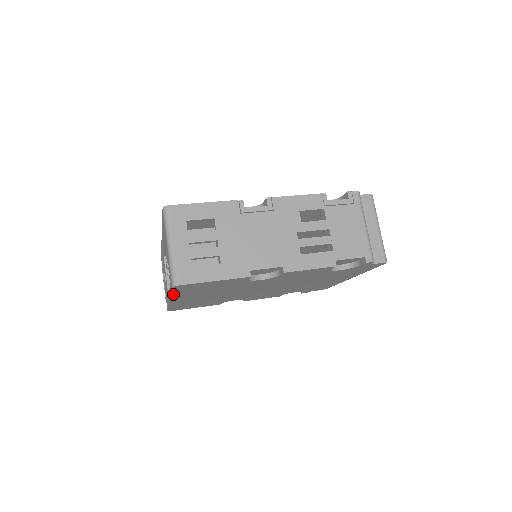
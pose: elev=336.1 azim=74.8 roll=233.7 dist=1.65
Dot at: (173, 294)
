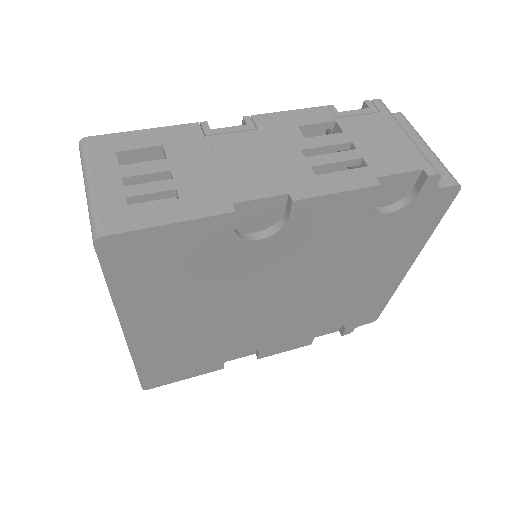
Dot at: (115, 294)
